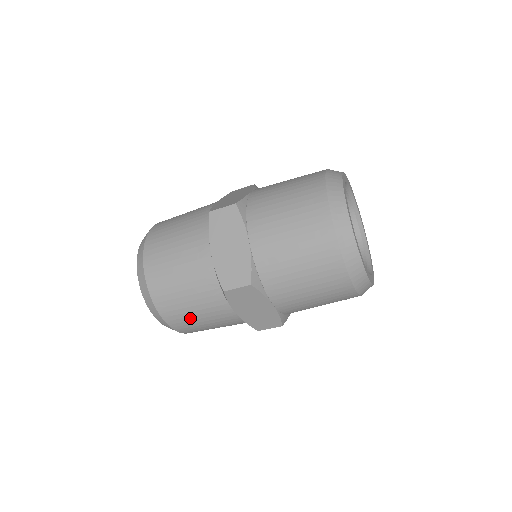
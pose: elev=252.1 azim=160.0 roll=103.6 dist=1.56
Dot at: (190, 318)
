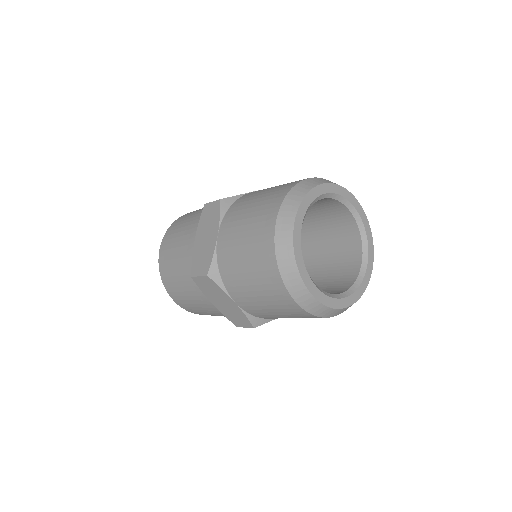
Dot at: (173, 240)
